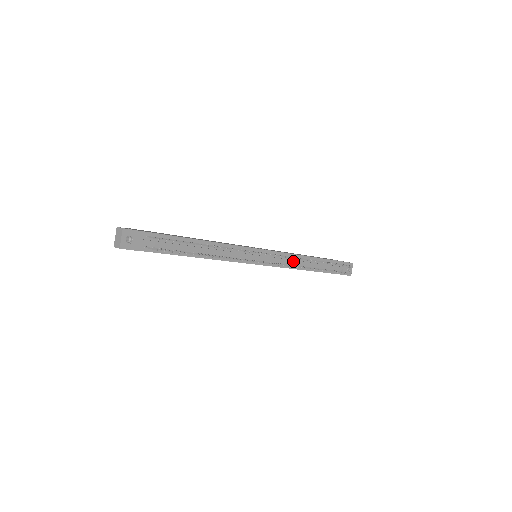
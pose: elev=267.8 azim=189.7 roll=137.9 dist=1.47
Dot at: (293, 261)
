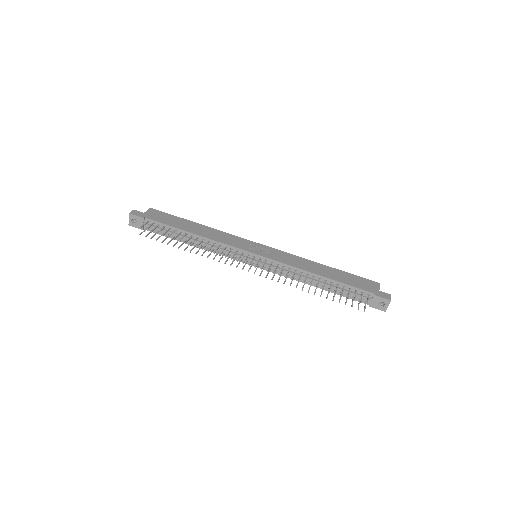
Dot at: (291, 273)
